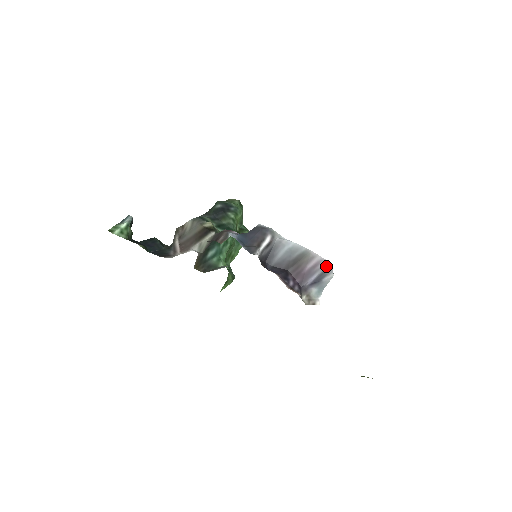
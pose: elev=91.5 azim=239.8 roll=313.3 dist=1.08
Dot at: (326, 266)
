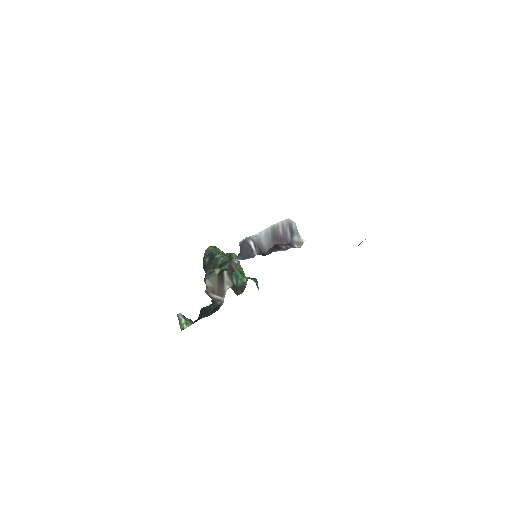
Dot at: (287, 222)
